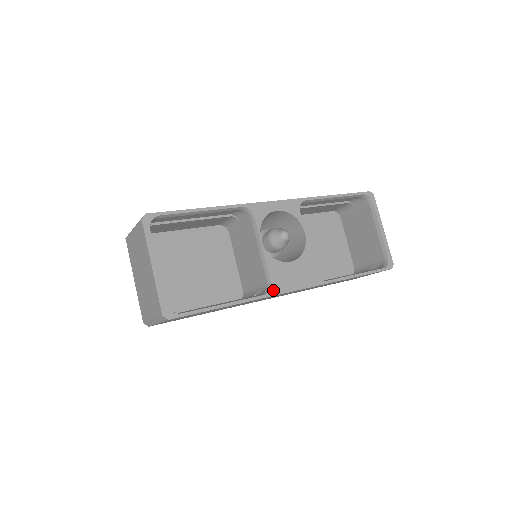
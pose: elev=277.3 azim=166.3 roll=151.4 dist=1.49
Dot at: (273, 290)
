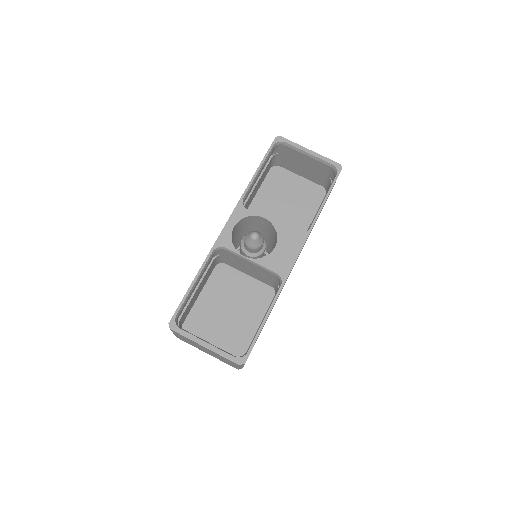
Dot at: (283, 276)
